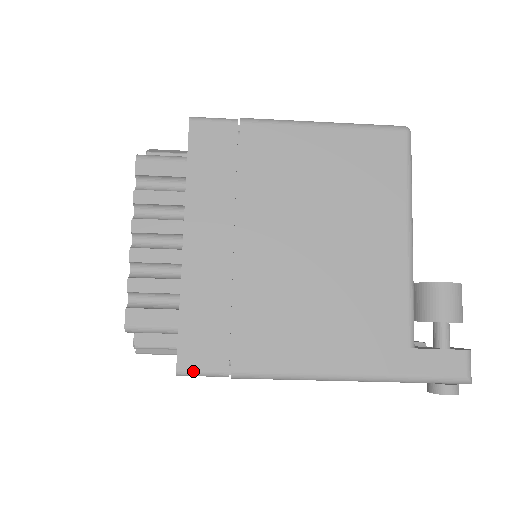
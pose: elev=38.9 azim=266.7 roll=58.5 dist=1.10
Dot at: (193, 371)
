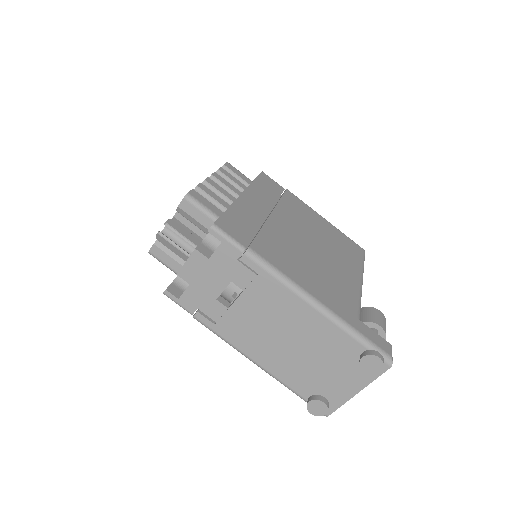
Dot at: (224, 231)
